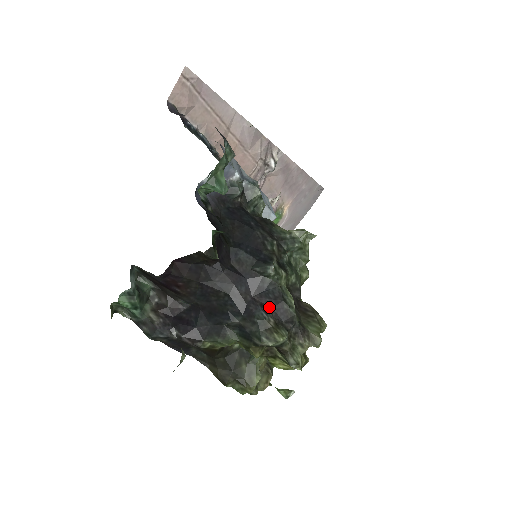
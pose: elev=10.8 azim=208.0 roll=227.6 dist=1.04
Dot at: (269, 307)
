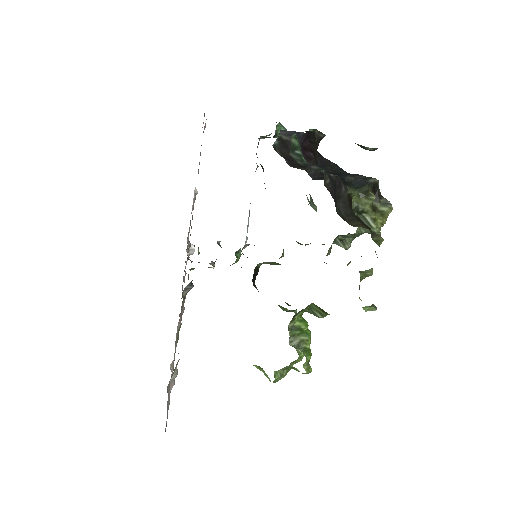
Dot at: occluded
